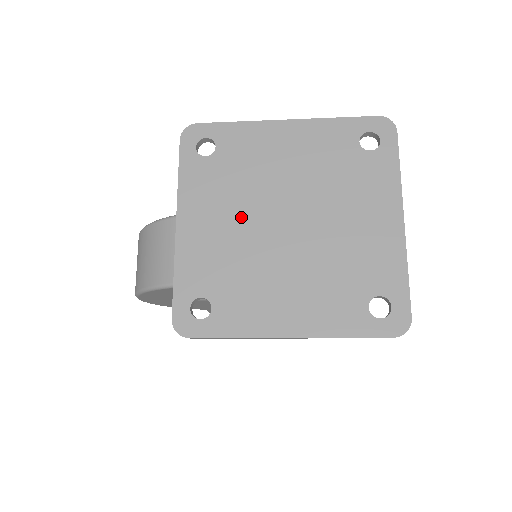
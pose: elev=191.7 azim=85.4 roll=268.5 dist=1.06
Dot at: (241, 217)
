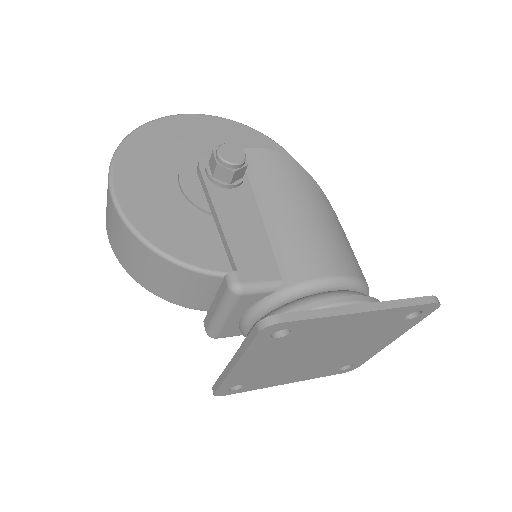
Dot at: (287, 357)
